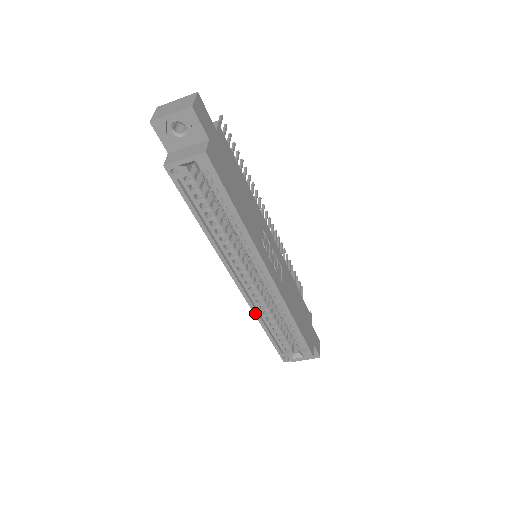
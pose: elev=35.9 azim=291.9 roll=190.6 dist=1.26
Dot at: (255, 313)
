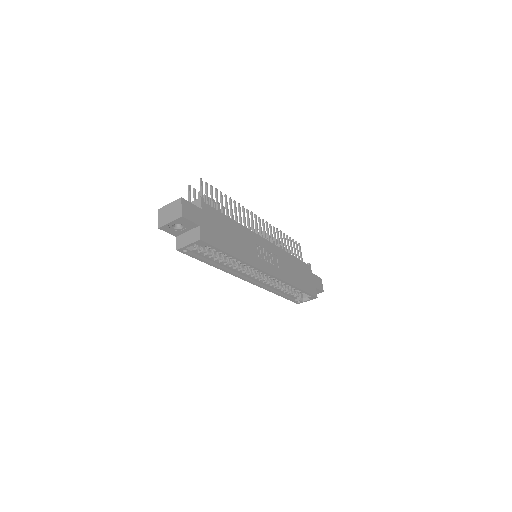
Dot at: (267, 290)
